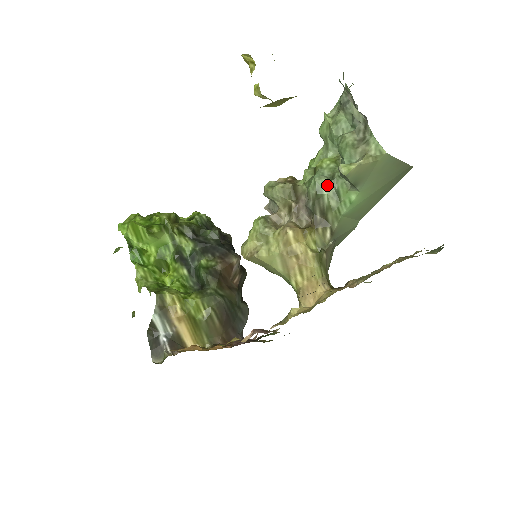
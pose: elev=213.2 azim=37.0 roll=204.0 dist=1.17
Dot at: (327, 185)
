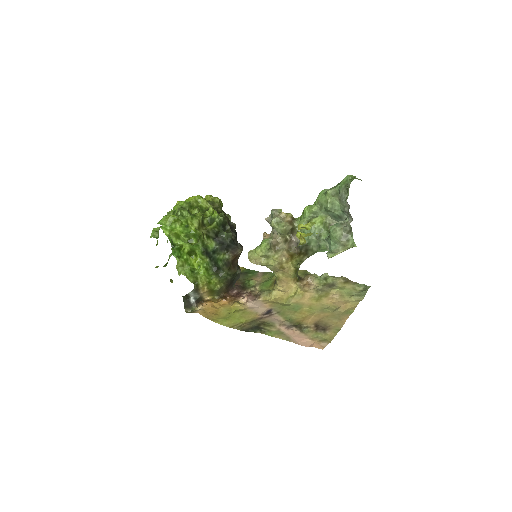
Dot at: (315, 242)
